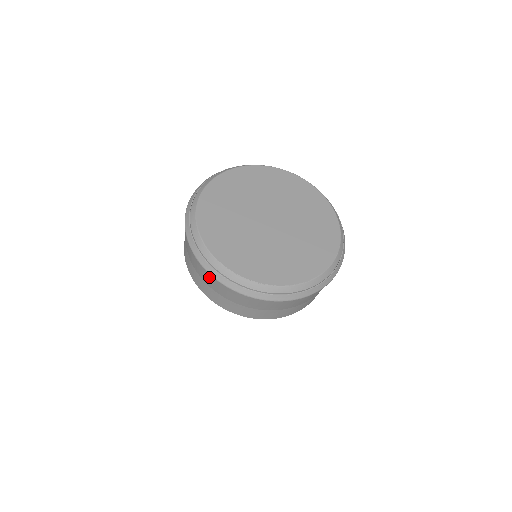
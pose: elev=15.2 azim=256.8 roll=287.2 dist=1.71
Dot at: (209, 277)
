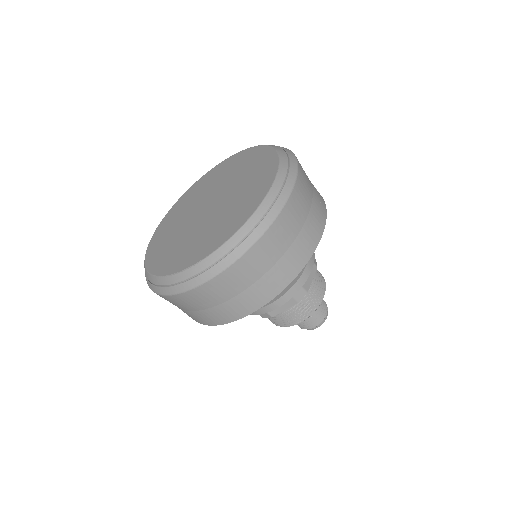
Dot at: occluded
